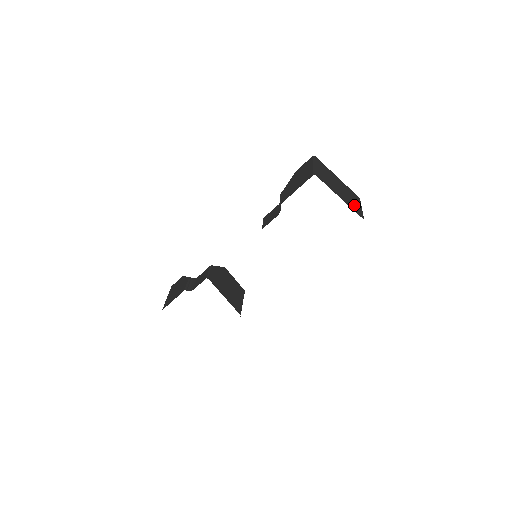
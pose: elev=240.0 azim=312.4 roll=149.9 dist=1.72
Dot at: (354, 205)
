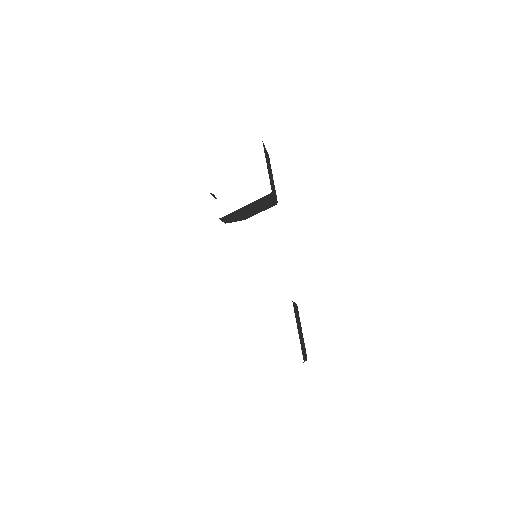
Dot at: occluded
